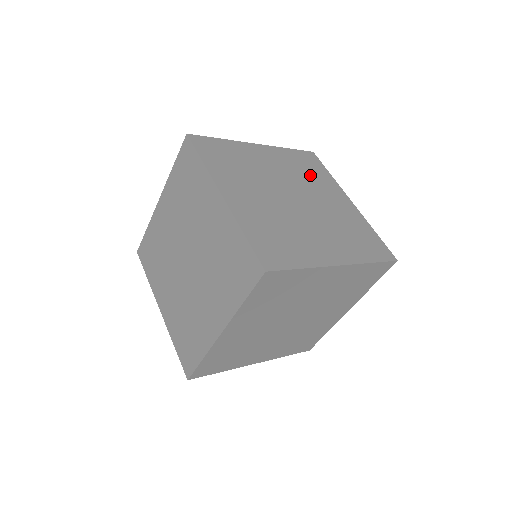
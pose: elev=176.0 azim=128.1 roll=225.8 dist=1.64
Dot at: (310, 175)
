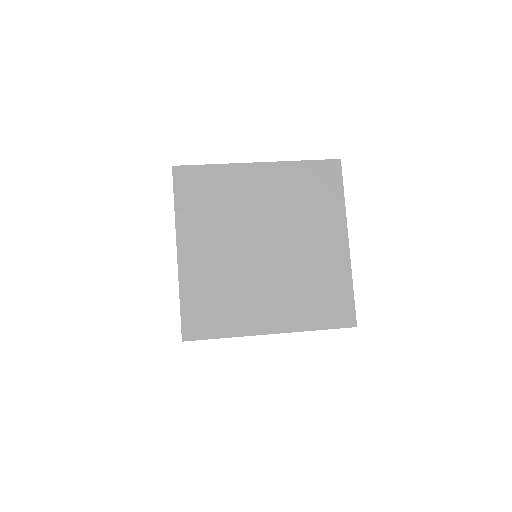
Dot at: occluded
